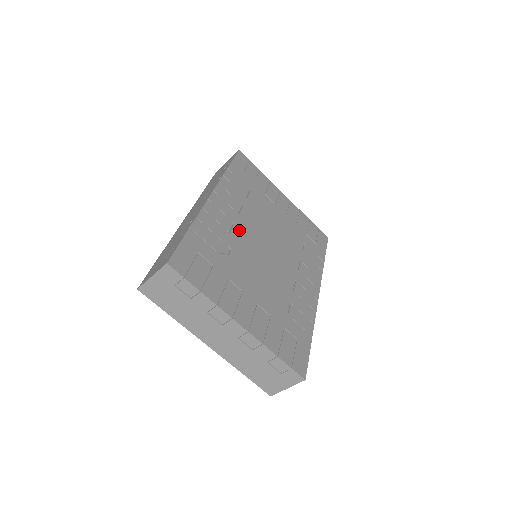
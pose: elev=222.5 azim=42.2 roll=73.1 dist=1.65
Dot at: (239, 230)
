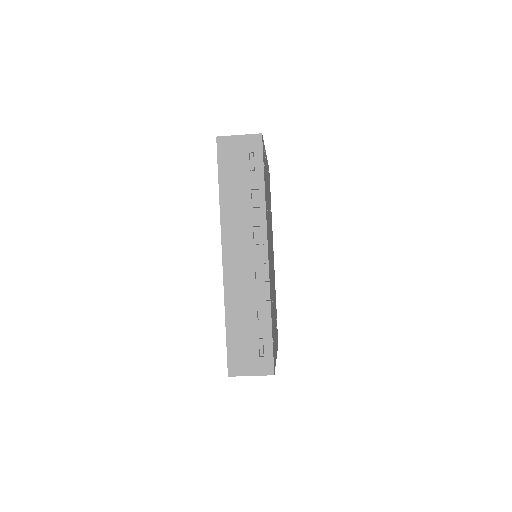
Dot at: occluded
